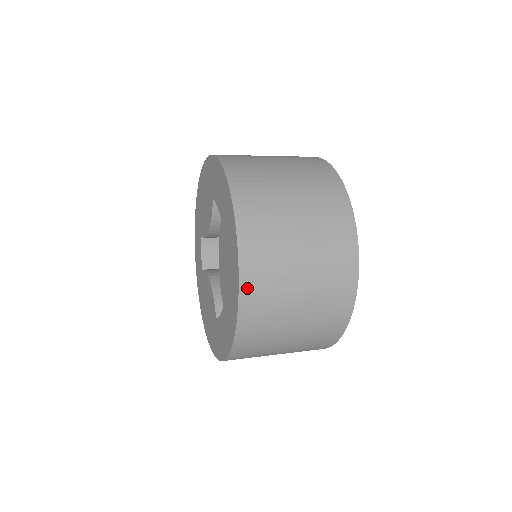
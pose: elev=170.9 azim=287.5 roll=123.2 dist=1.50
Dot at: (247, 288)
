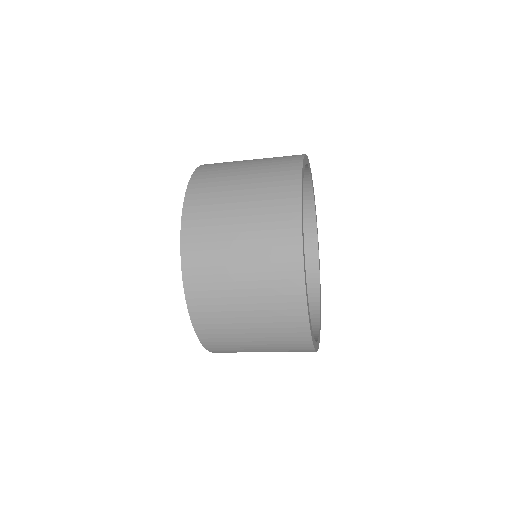
Dot at: (190, 276)
